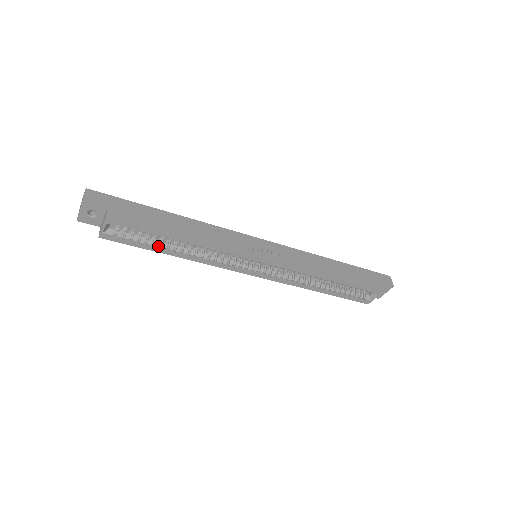
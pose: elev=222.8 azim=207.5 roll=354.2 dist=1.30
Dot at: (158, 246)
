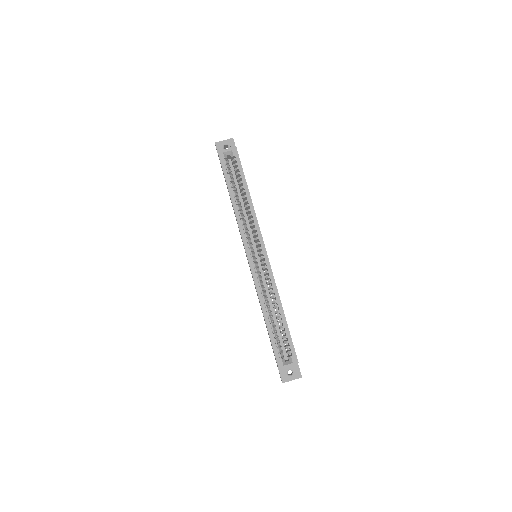
Dot at: (232, 186)
